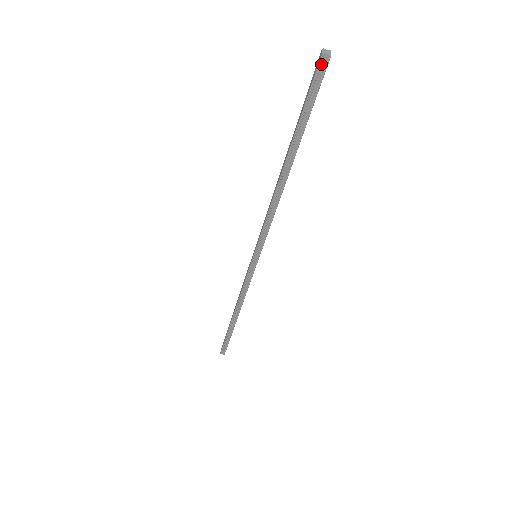
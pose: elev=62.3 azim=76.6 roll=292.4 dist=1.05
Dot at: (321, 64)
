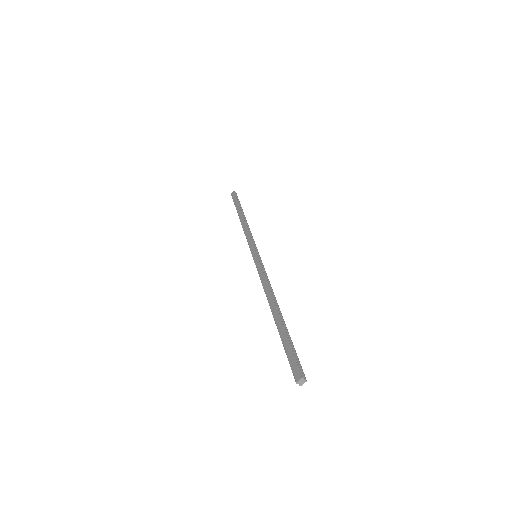
Dot at: (295, 377)
